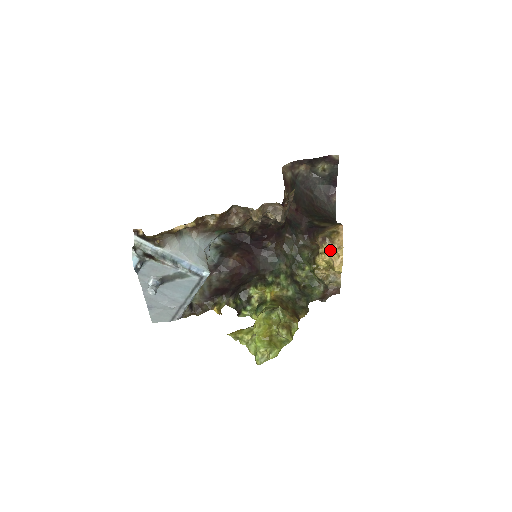
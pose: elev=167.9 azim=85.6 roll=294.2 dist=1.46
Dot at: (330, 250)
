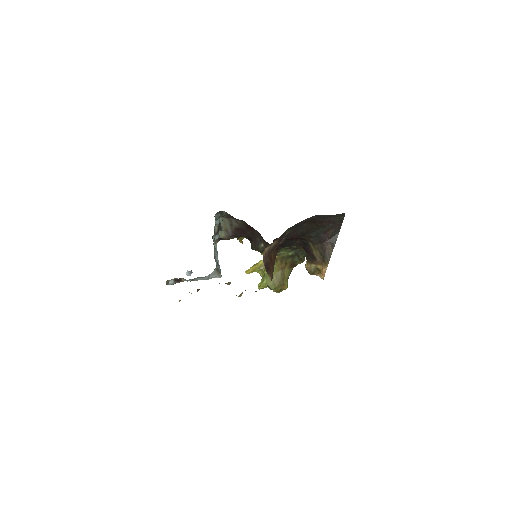
Dot at: occluded
